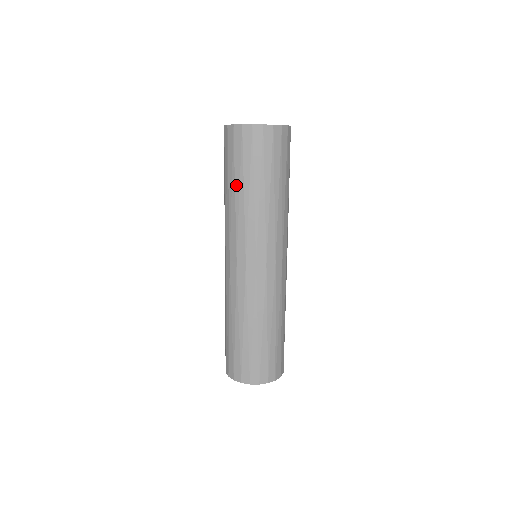
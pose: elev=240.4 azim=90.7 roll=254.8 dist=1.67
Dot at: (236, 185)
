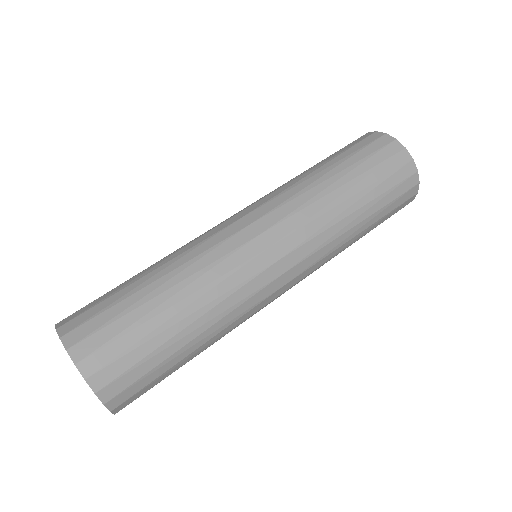
Dot at: (326, 165)
